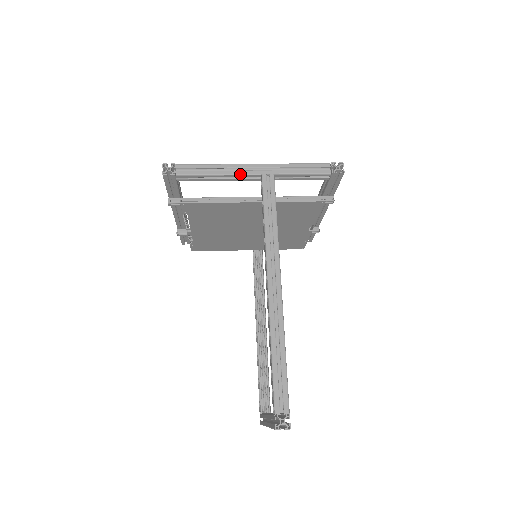
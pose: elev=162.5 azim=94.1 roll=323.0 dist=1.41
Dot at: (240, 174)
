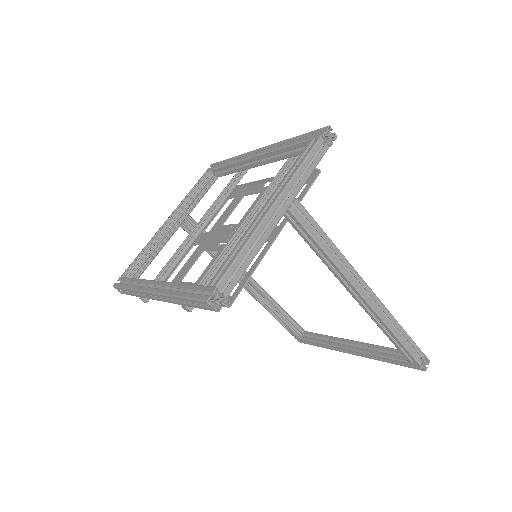
Dot at: (273, 229)
